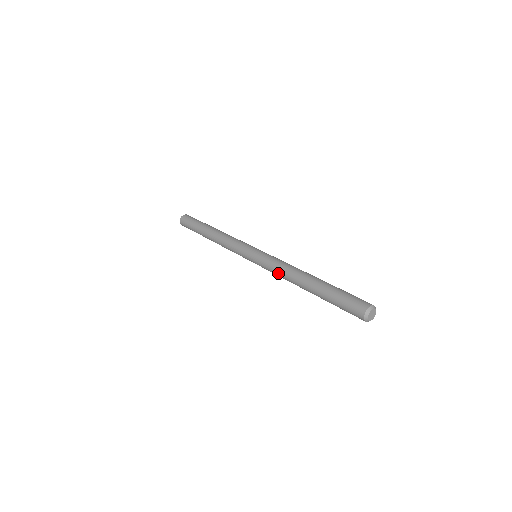
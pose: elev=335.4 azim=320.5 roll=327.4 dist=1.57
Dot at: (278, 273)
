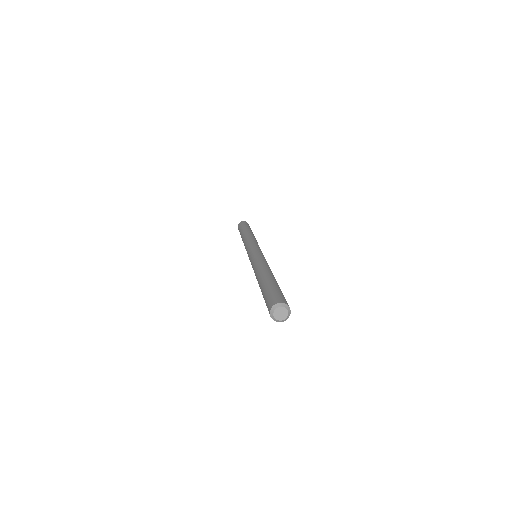
Dot at: (253, 269)
